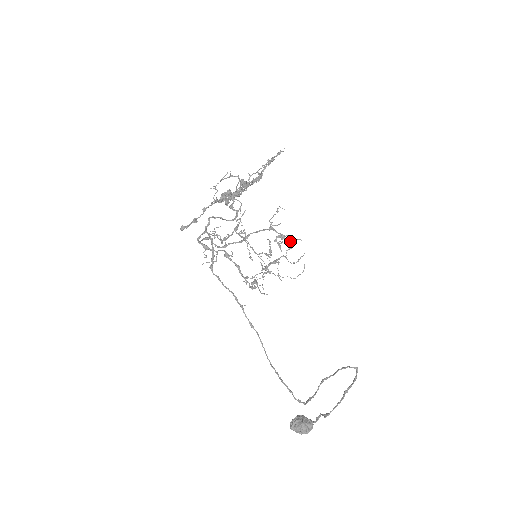
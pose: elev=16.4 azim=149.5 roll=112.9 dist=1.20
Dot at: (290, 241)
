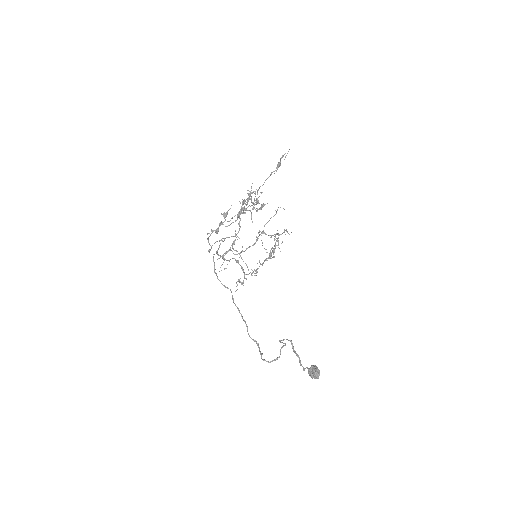
Dot at: occluded
